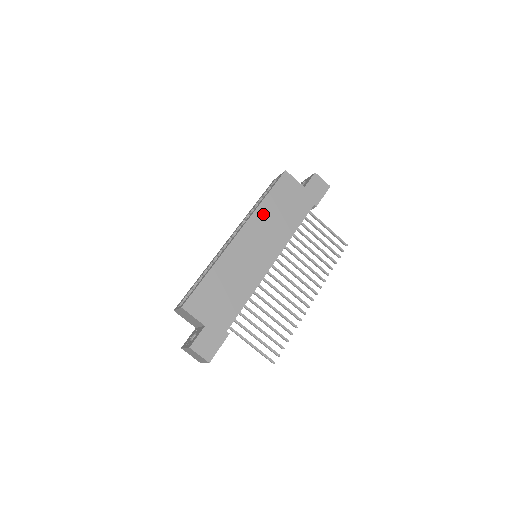
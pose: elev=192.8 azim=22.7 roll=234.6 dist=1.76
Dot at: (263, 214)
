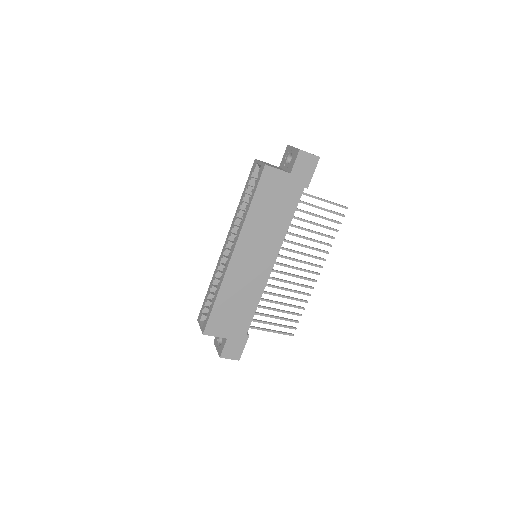
Dot at: (252, 224)
